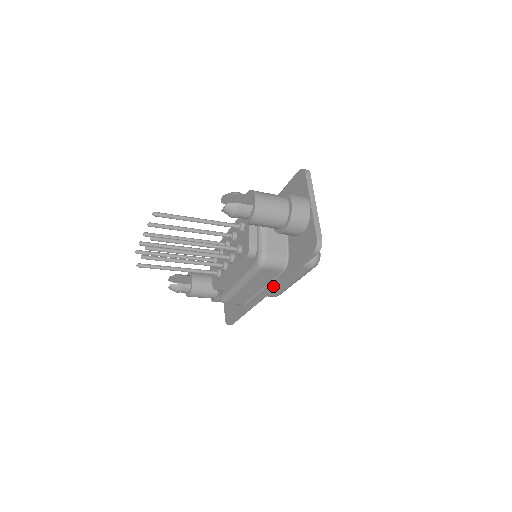
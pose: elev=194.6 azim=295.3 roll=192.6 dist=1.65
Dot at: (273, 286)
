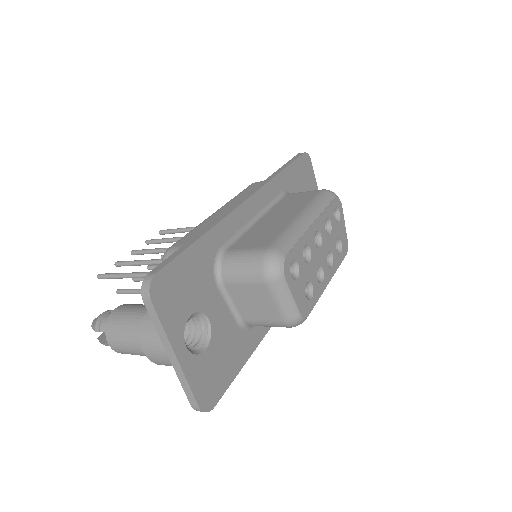
Dot at: occluded
